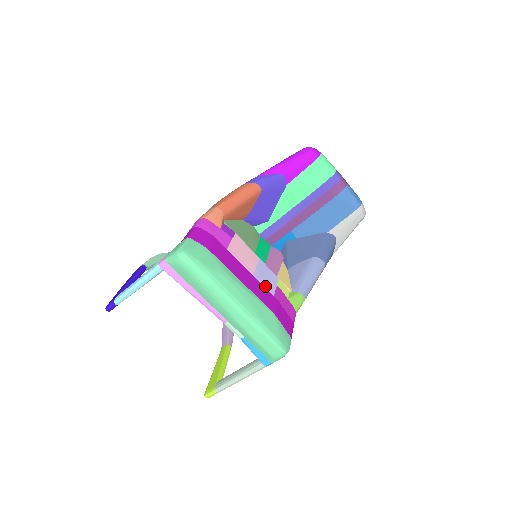
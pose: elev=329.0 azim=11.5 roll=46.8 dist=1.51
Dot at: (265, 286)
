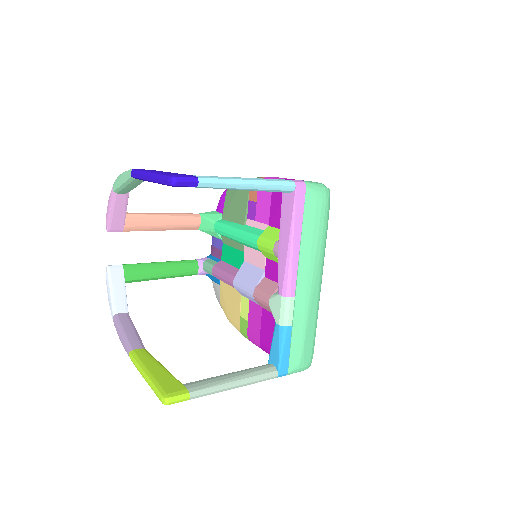
Dot at: occluded
